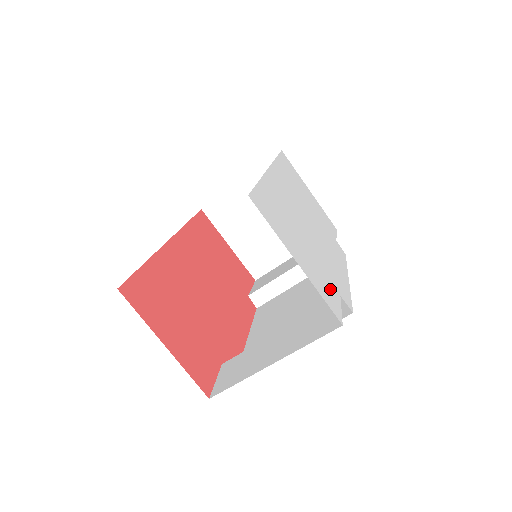
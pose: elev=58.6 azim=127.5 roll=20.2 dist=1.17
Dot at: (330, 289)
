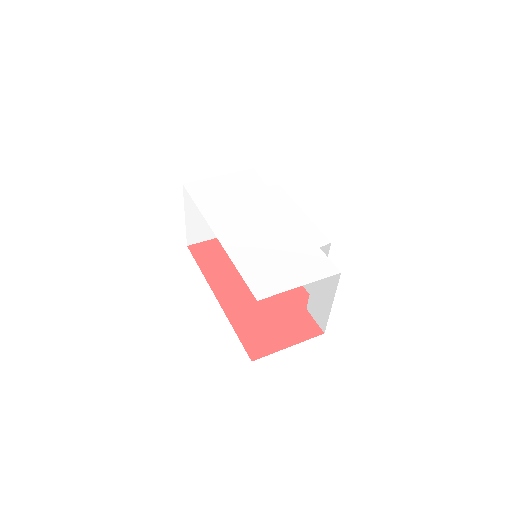
Dot at: (316, 258)
